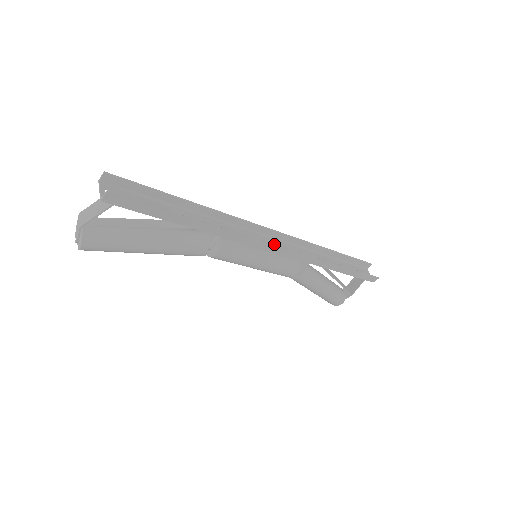
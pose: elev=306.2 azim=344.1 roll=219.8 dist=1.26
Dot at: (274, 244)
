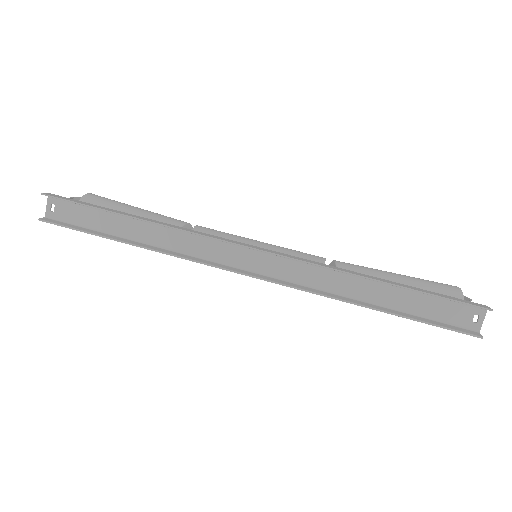
Dot at: (239, 273)
